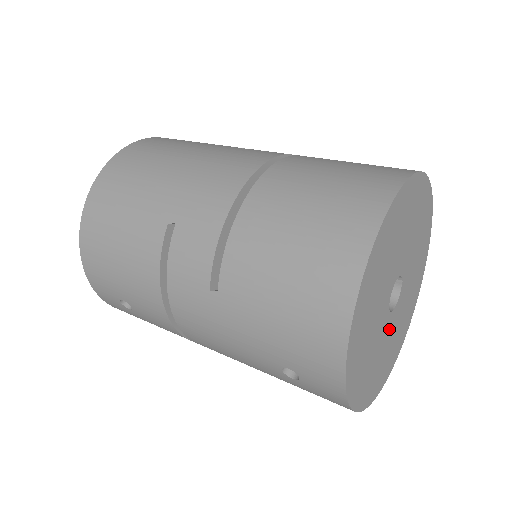
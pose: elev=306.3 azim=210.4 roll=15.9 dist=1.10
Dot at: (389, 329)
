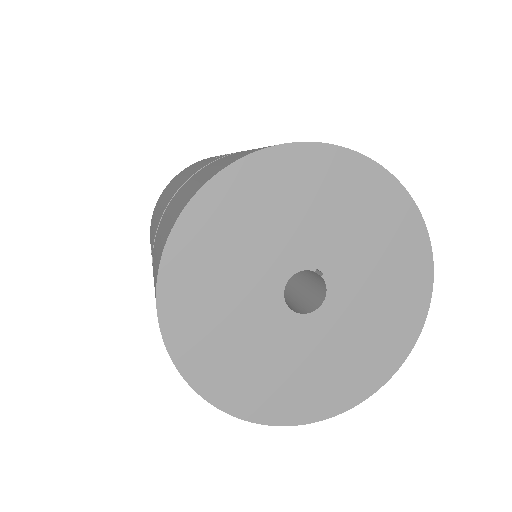
Dot at: (322, 332)
